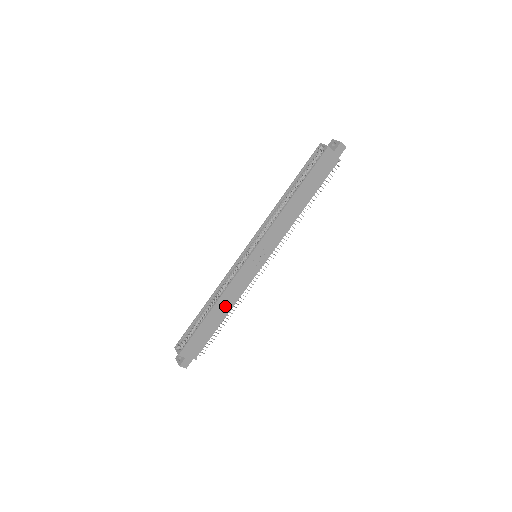
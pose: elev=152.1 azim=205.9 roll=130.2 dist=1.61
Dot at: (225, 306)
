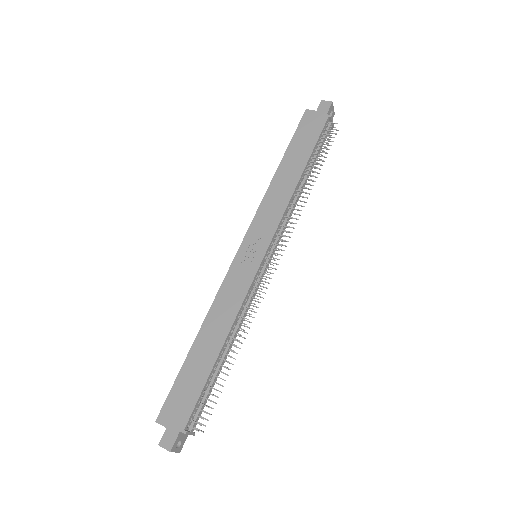
Dot at: (217, 329)
